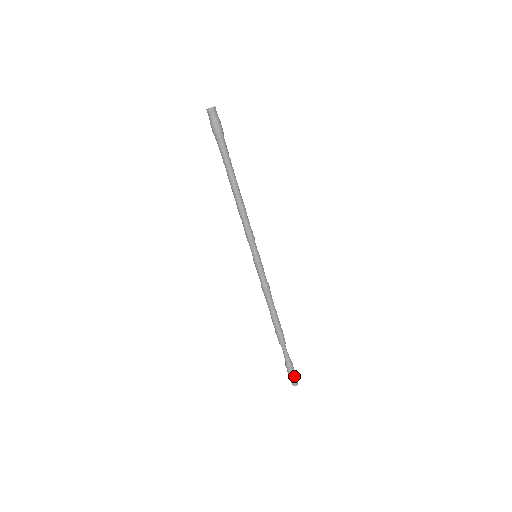
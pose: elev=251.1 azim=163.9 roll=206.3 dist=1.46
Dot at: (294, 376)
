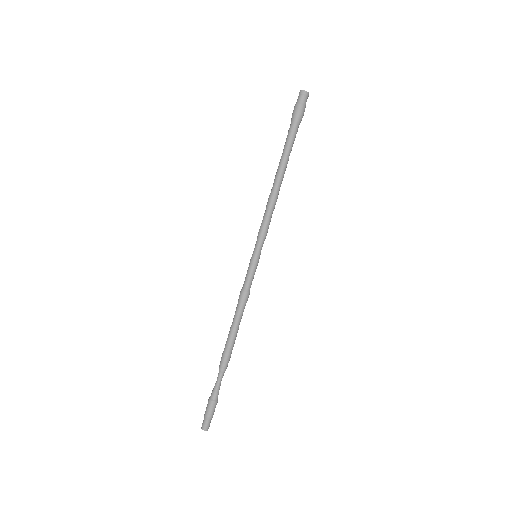
Dot at: (211, 417)
